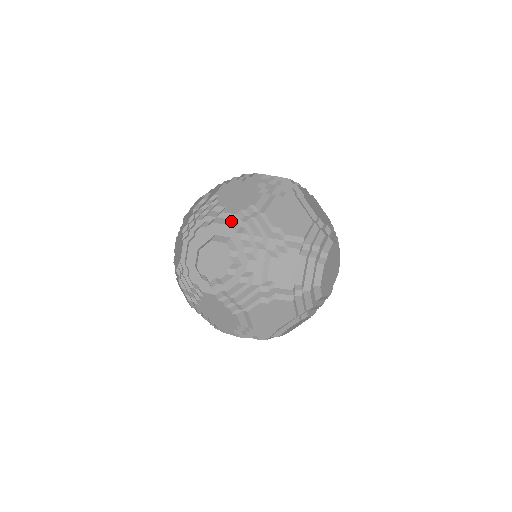
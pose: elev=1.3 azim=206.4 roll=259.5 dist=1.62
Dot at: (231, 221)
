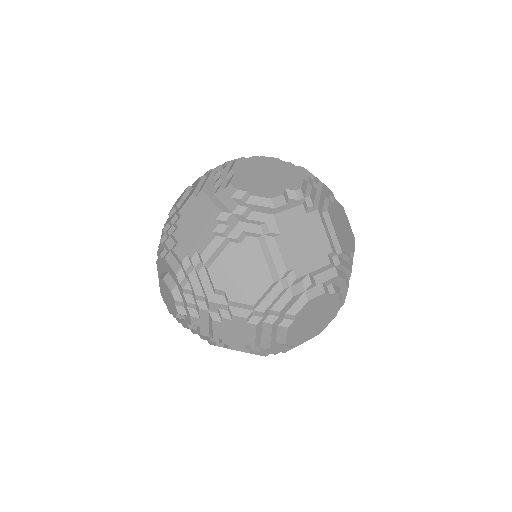
Dot at: (177, 266)
